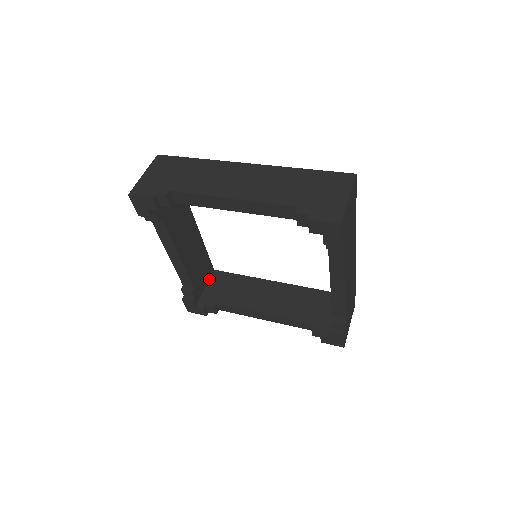
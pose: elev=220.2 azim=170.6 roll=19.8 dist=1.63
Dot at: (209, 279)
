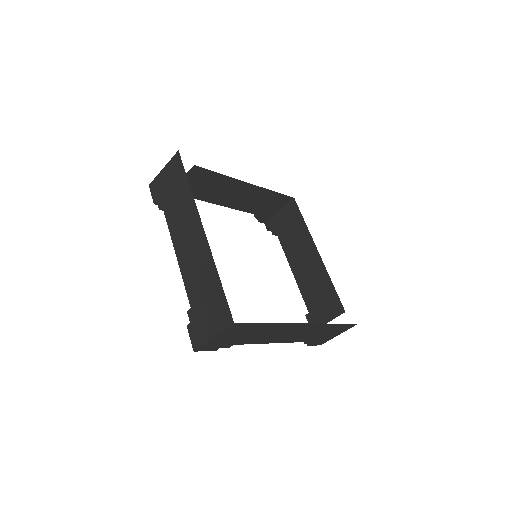
Dot at: (286, 205)
